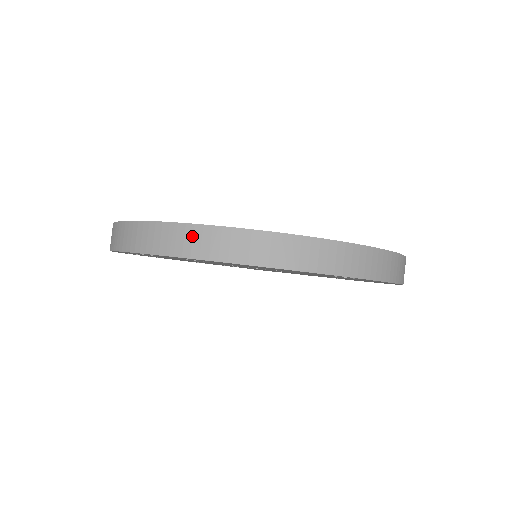
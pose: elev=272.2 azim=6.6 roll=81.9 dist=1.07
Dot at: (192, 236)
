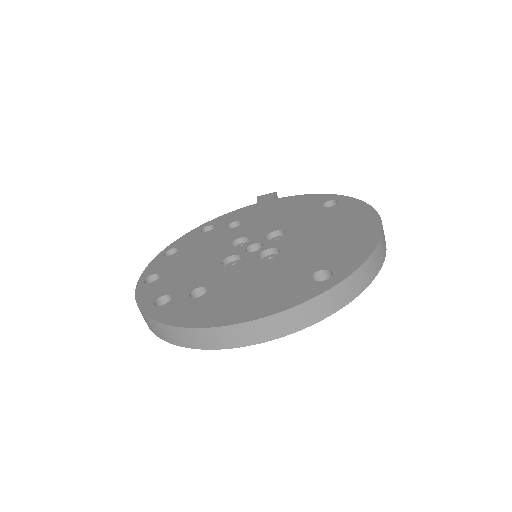
Dot at: (197, 336)
